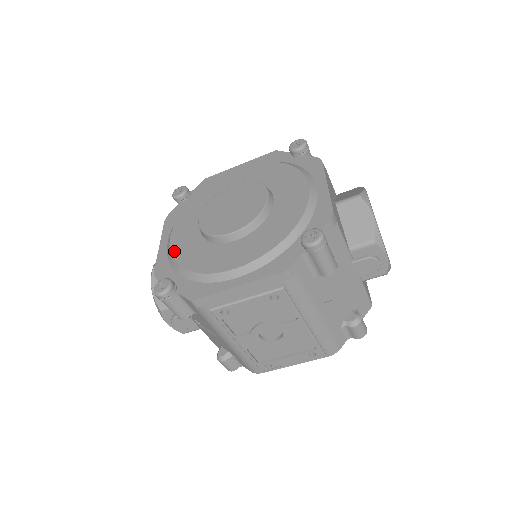
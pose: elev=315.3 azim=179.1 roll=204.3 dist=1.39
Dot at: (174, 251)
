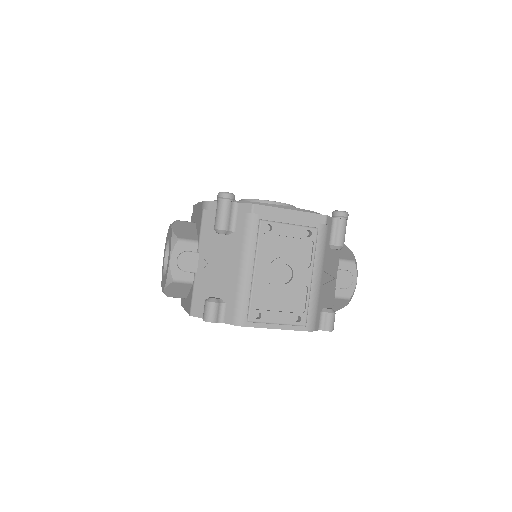
Dot at: occluded
